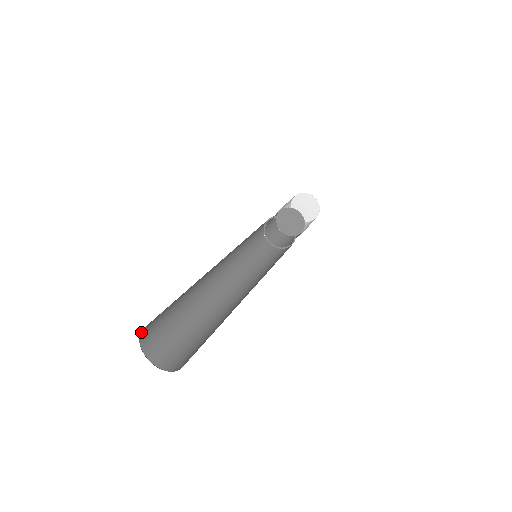
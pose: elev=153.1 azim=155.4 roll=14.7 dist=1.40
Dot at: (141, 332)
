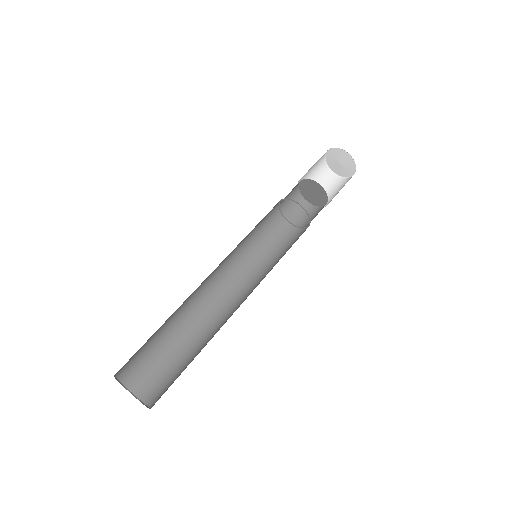
Dot at: (122, 380)
